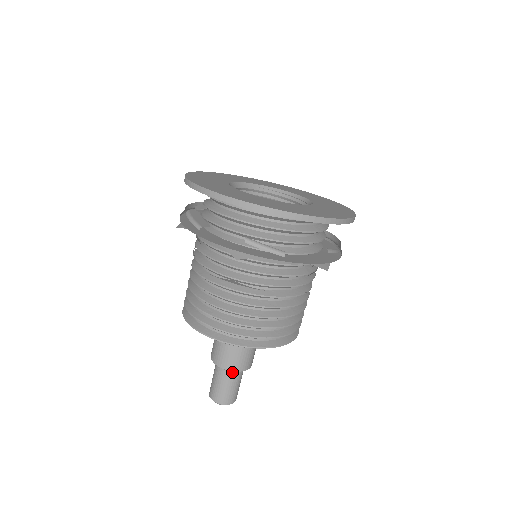
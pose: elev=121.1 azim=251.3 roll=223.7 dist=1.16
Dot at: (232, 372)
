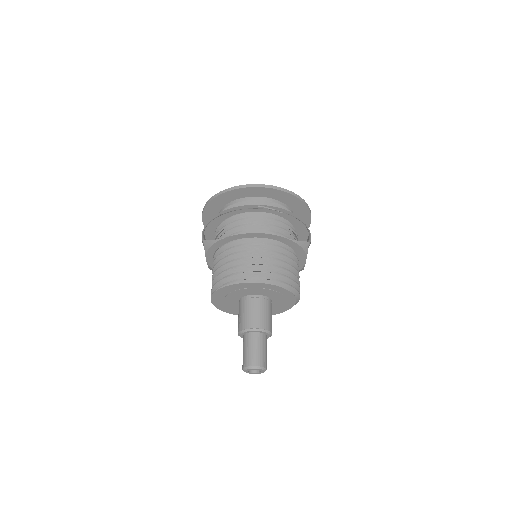
Dot at: (260, 335)
